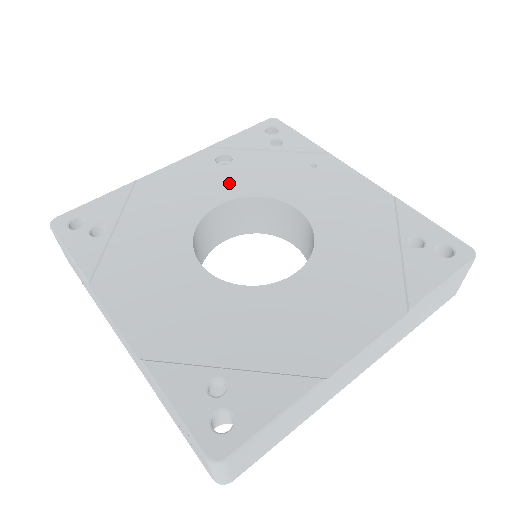
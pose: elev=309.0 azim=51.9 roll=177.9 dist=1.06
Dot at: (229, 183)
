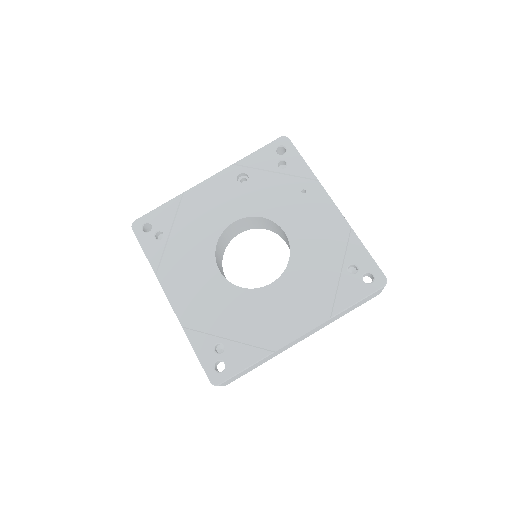
Dot at: (243, 202)
